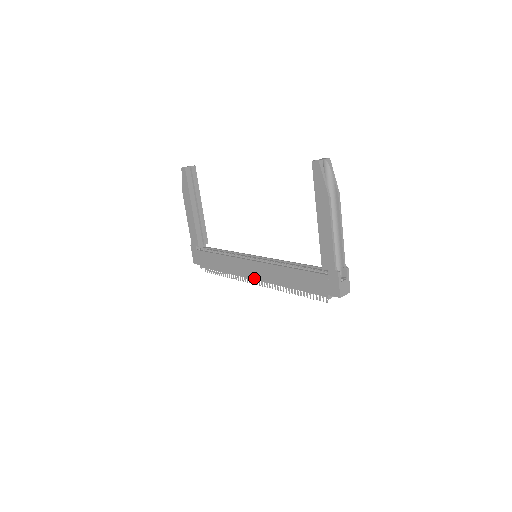
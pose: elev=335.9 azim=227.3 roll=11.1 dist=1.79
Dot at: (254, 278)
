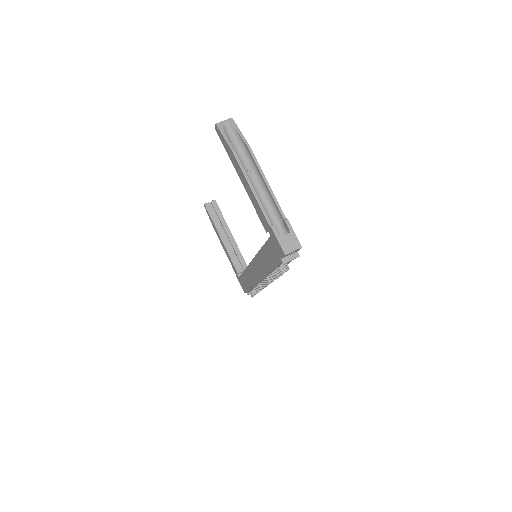
Dot at: (259, 279)
